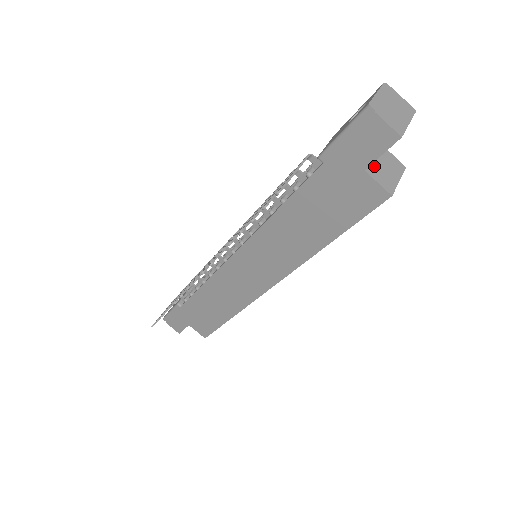
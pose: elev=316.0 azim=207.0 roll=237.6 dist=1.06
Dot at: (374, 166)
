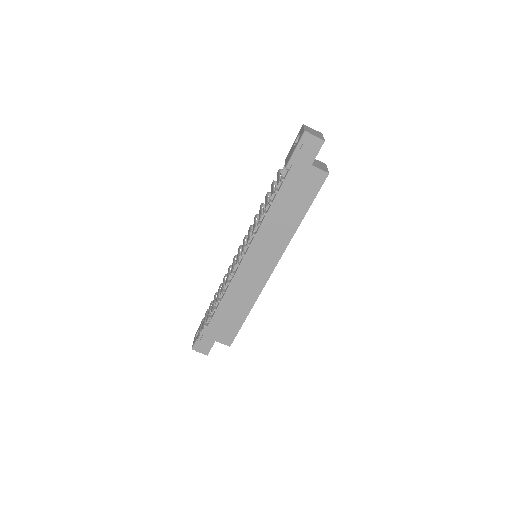
Dot at: (314, 164)
